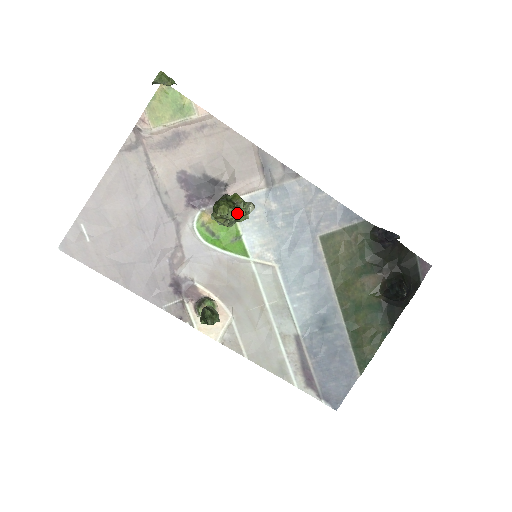
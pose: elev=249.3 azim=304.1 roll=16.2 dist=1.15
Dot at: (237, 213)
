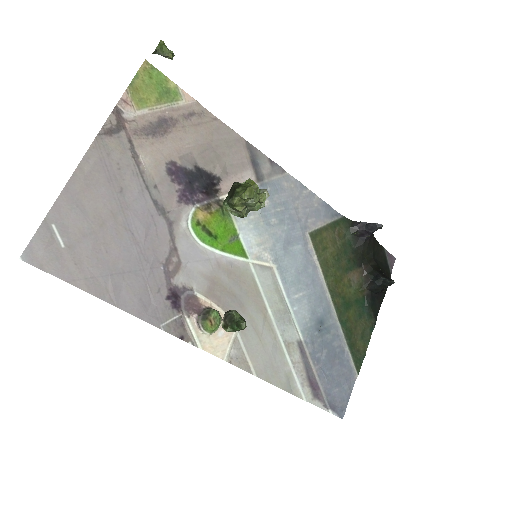
Dot at: (259, 198)
